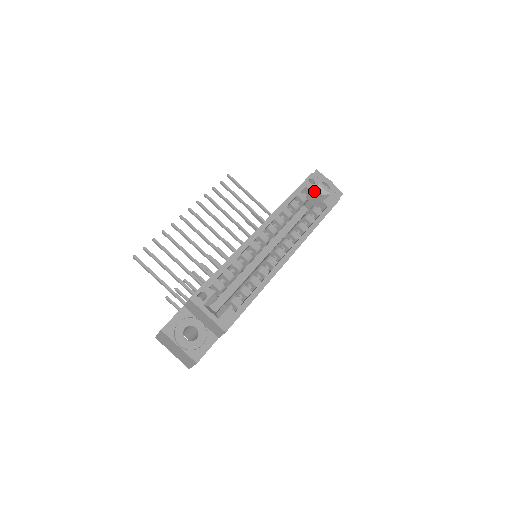
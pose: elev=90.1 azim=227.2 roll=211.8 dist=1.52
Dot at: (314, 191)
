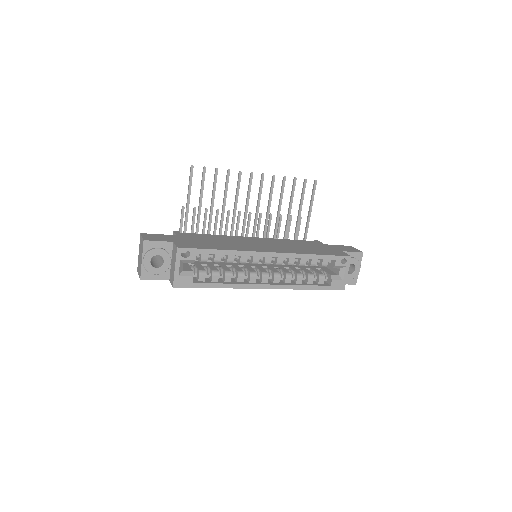
Dot at: (337, 267)
